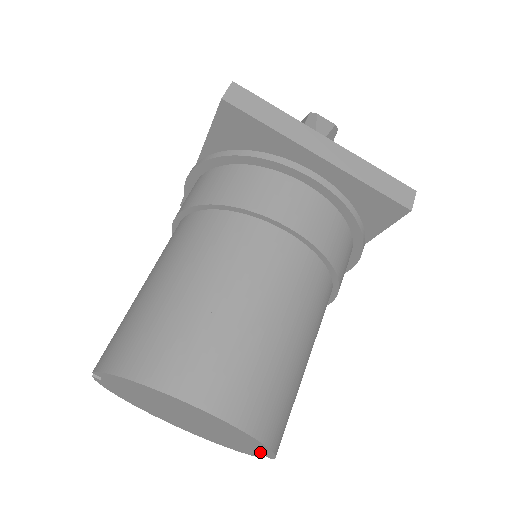
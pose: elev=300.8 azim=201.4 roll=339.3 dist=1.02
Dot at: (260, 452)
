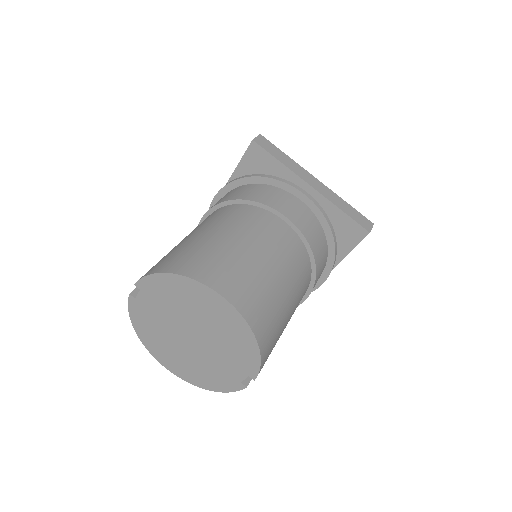
Dot at: (247, 369)
